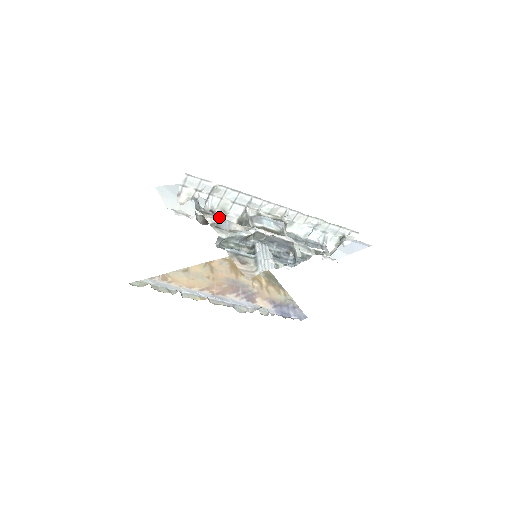
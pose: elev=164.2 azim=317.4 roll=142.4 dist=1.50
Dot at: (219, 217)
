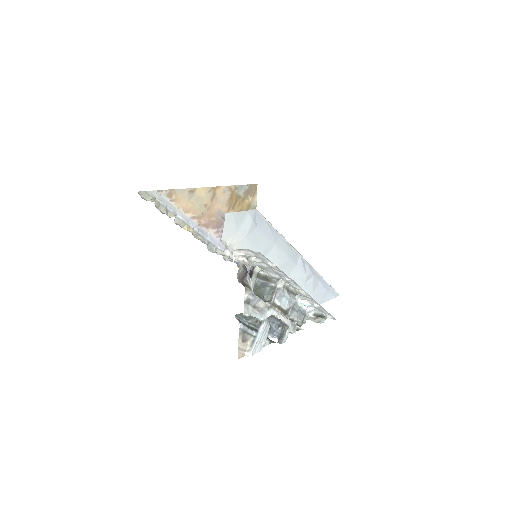
Dot at: (255, 274)
